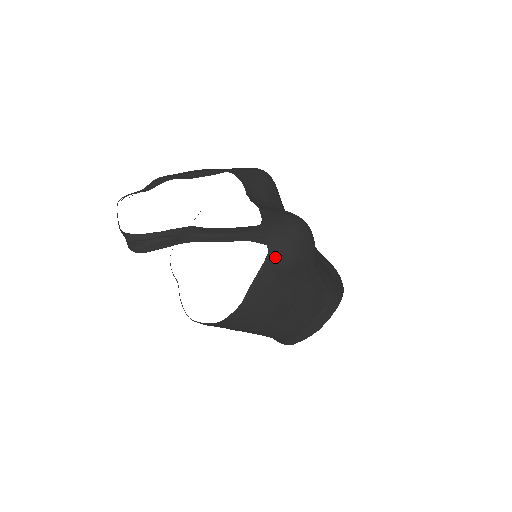
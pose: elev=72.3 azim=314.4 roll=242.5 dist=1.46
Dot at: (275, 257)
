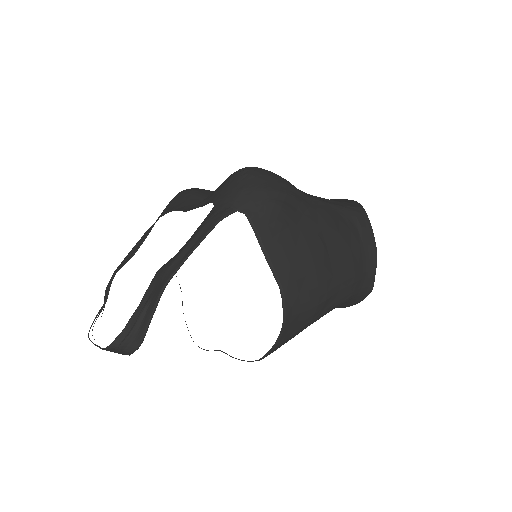
Dot at: (256, 213)
